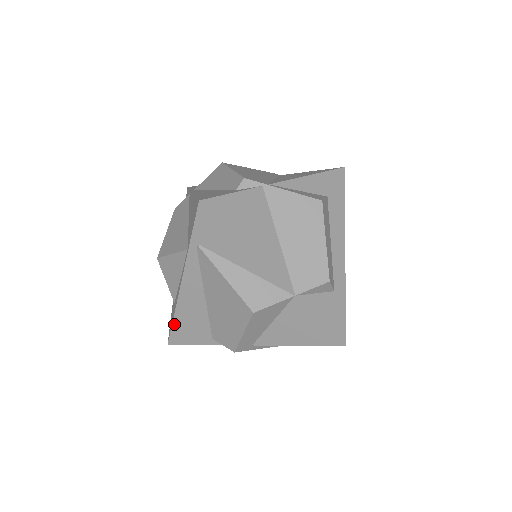
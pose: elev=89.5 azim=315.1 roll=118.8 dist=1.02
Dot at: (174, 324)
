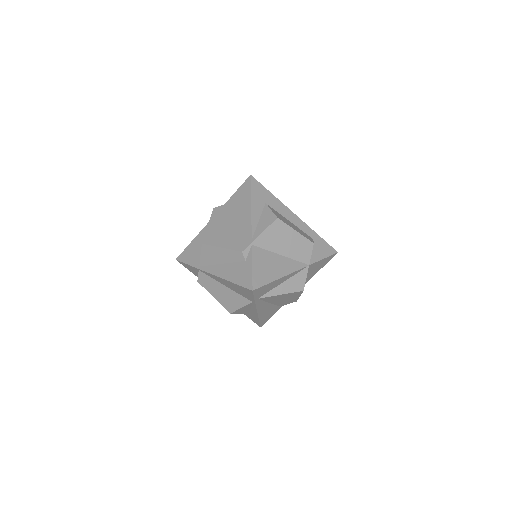
Dot at: (260, 321)
